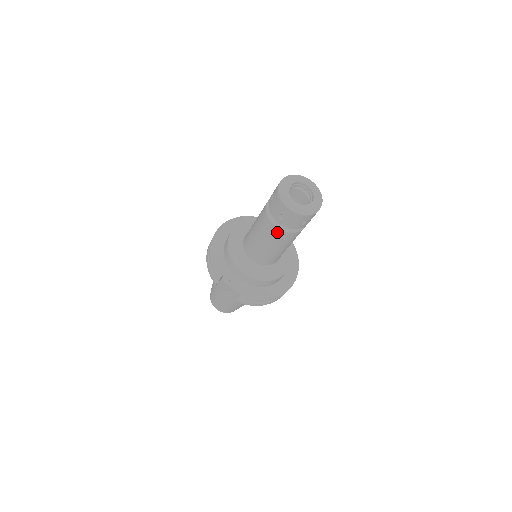
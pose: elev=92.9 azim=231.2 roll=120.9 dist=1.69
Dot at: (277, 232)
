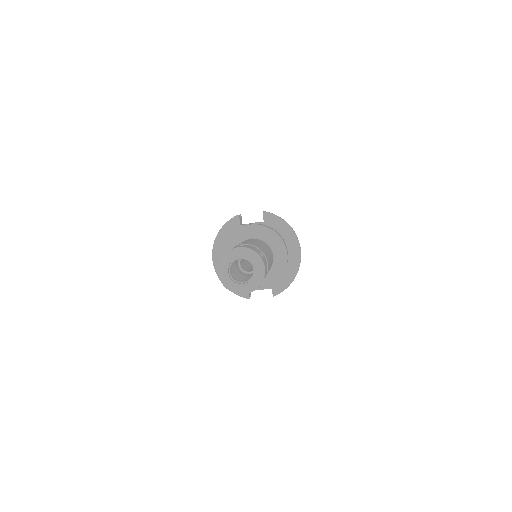
Dot at: occluded
